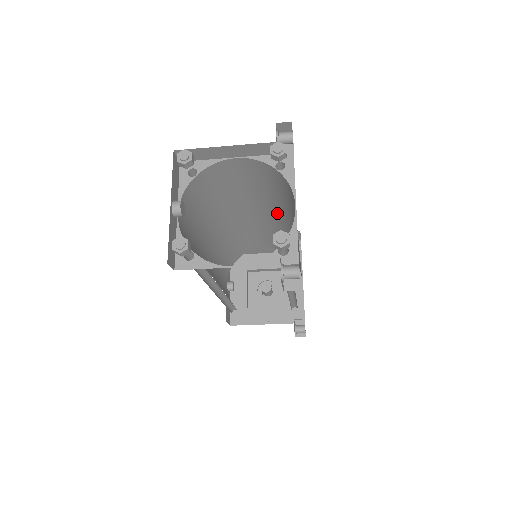
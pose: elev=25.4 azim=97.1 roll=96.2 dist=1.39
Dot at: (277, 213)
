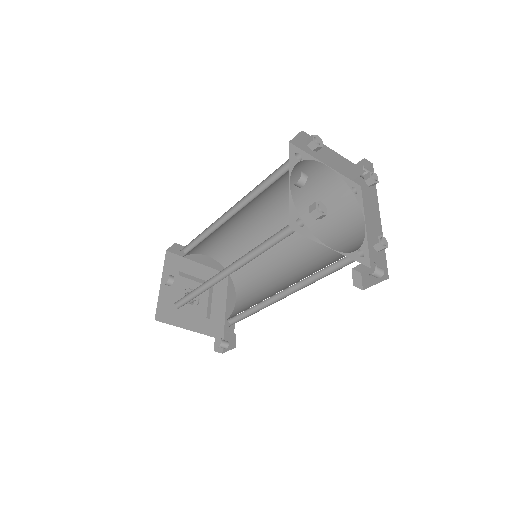
Dot at: occluded
